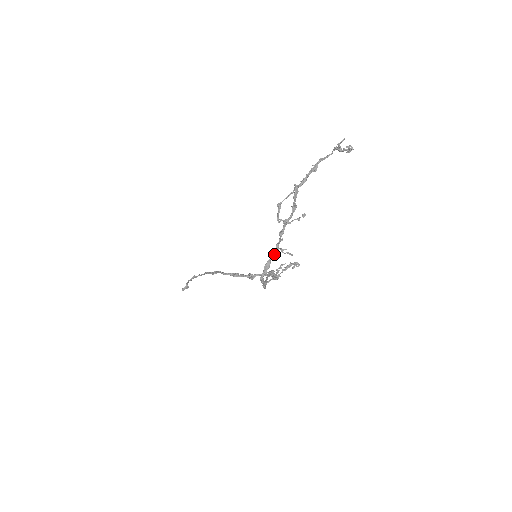
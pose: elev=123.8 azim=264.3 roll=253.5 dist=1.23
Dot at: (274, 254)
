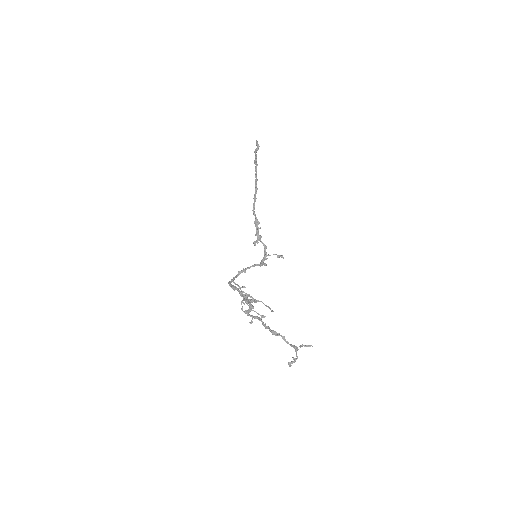
Dot at: (240, 294)
